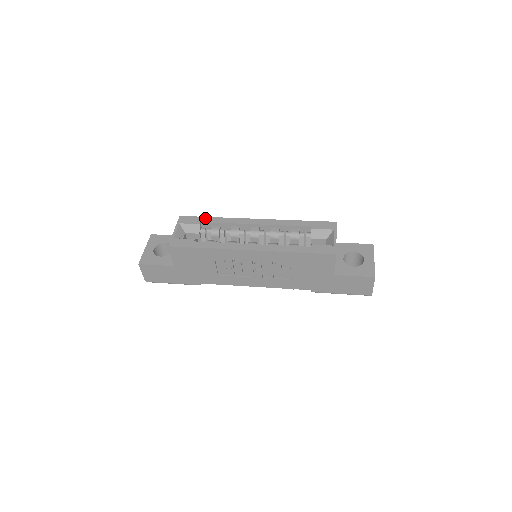
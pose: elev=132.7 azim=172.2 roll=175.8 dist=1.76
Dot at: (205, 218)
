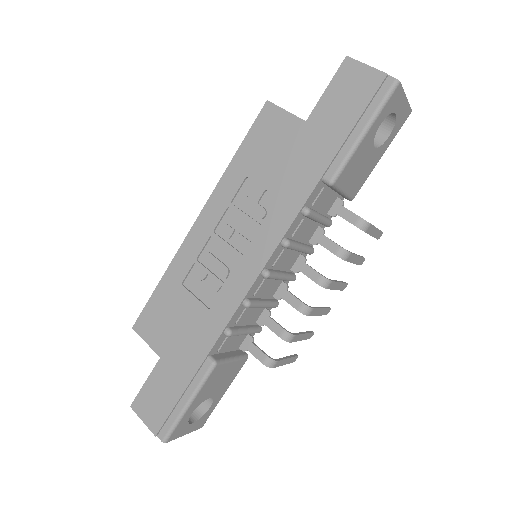
Dot at: occluded
